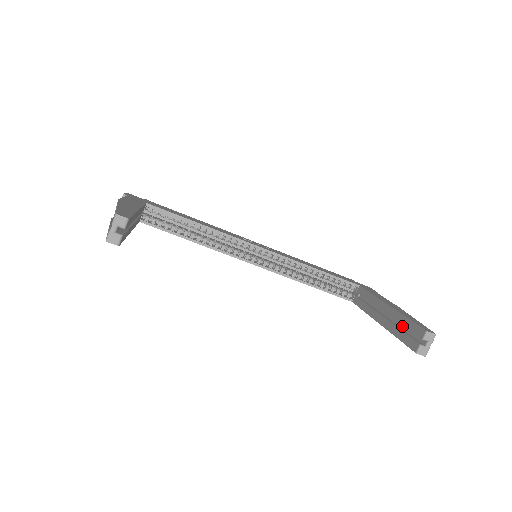
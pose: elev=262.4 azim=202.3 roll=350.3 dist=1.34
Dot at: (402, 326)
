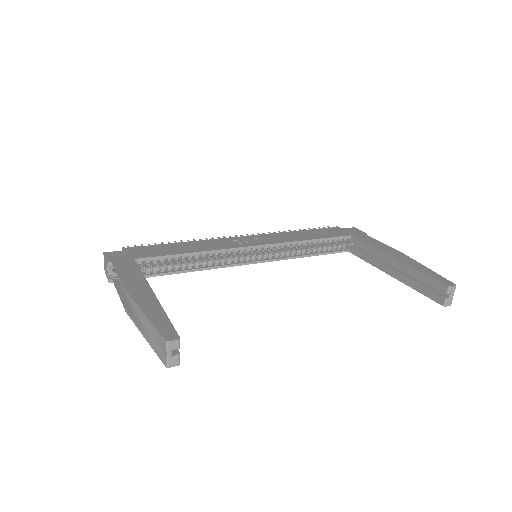
Dot at: (416, 277)
